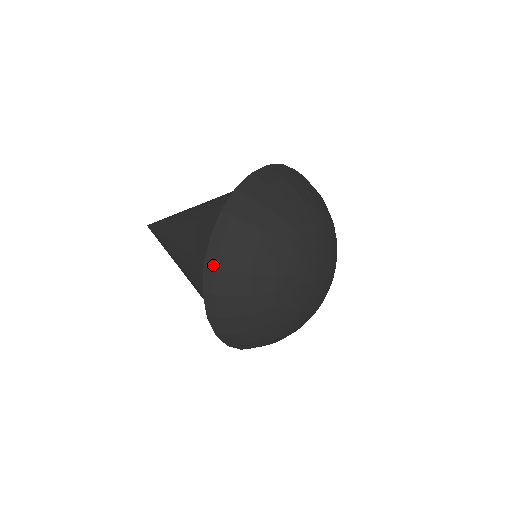
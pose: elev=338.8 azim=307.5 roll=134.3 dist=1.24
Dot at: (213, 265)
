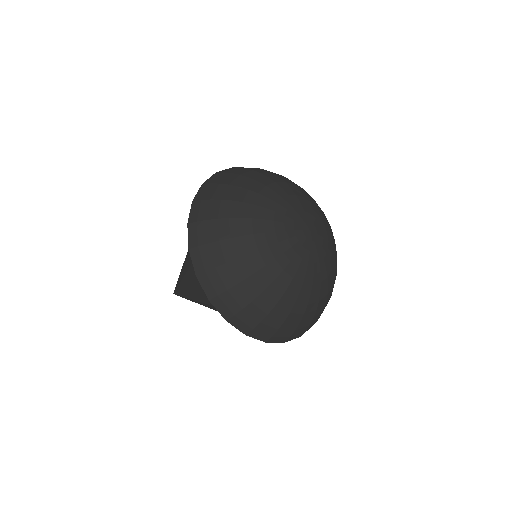
Dot at: (196, 244)
